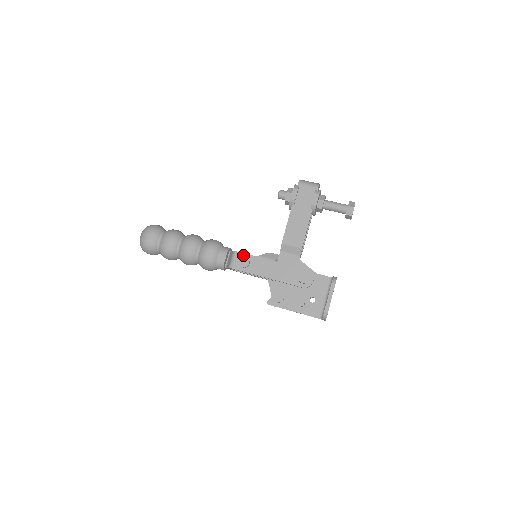
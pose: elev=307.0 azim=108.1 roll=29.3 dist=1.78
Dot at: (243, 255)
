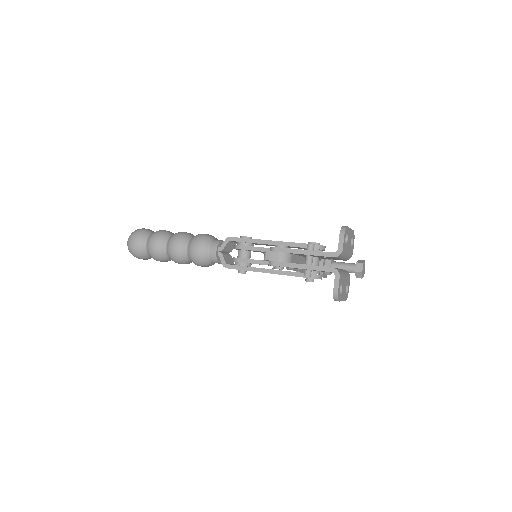
Dot at: occluded
